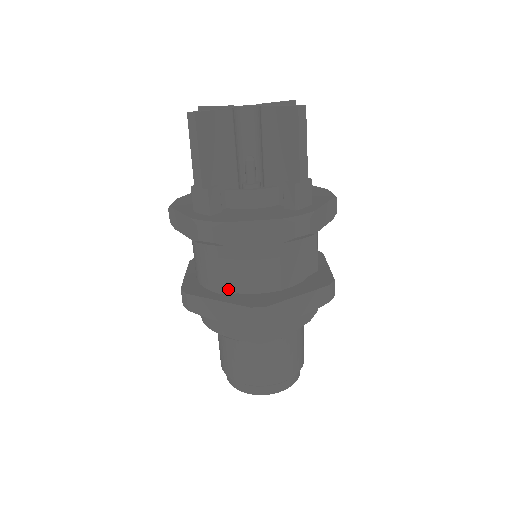
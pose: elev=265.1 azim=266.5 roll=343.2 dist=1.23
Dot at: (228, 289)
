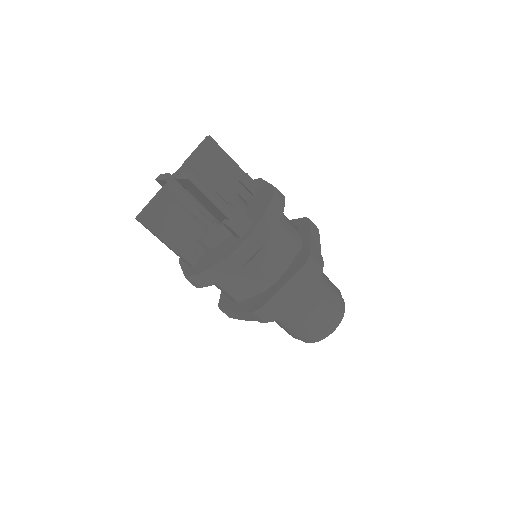
Dot at: (240, 299)
